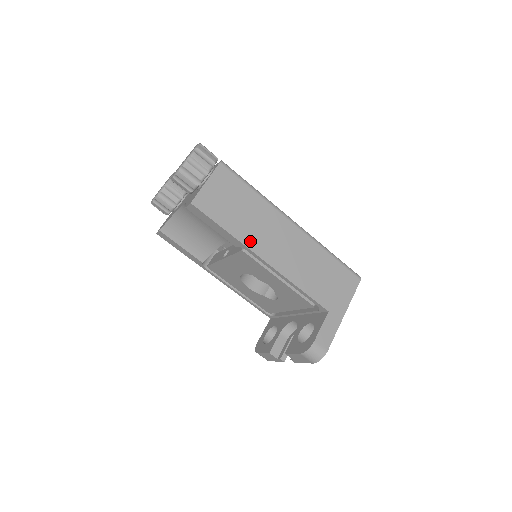
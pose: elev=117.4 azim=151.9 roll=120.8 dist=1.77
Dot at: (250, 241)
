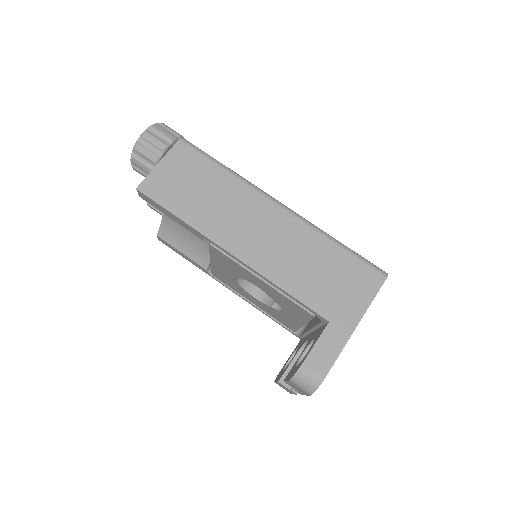
Dot at: (212, 230)
